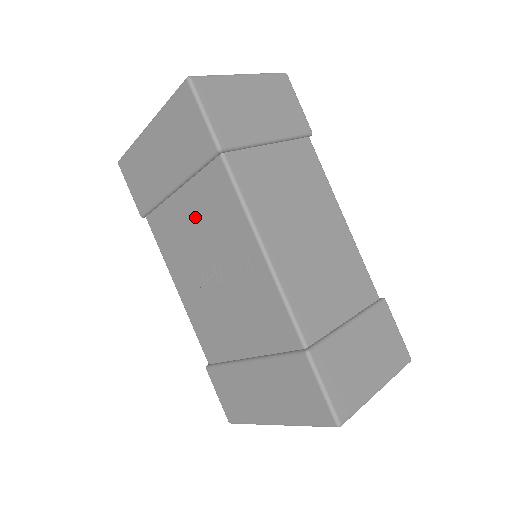
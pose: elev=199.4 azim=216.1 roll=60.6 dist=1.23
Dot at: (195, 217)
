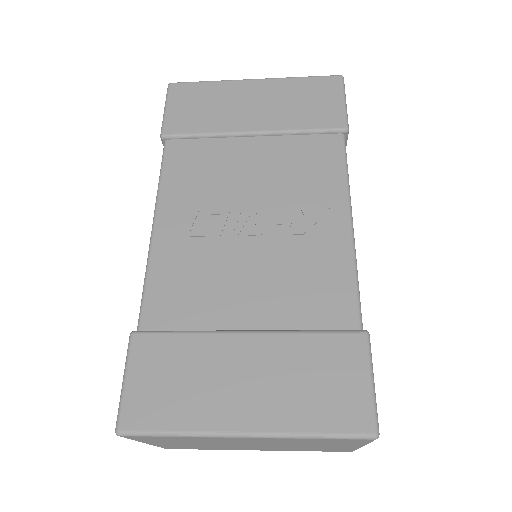
Dot at: (263, 165)
